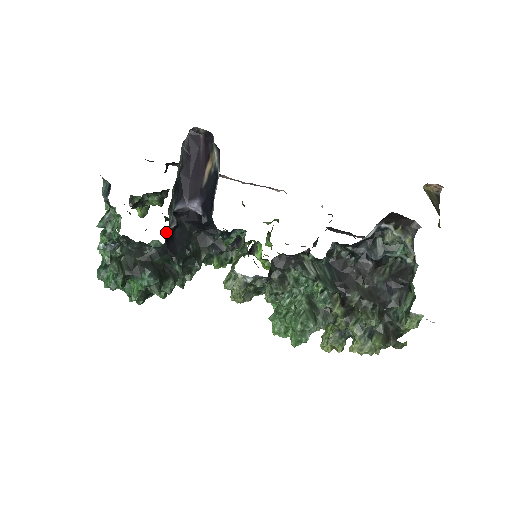
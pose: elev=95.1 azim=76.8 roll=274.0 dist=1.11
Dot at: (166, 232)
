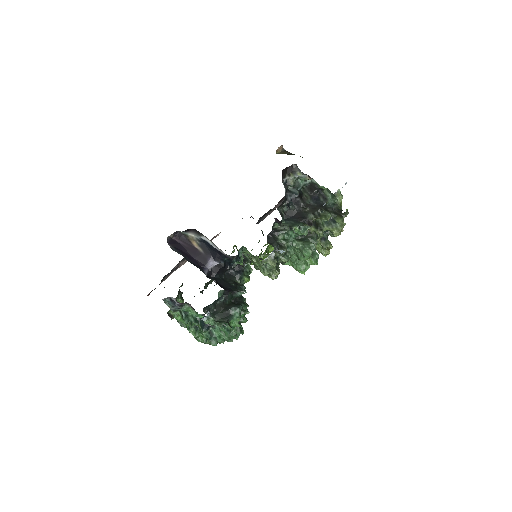
Dot at: occluded
